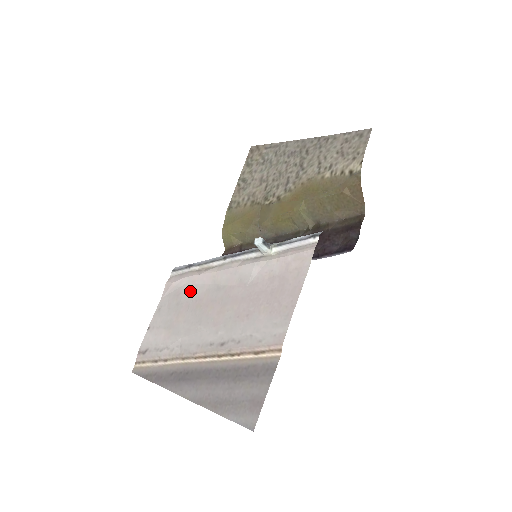
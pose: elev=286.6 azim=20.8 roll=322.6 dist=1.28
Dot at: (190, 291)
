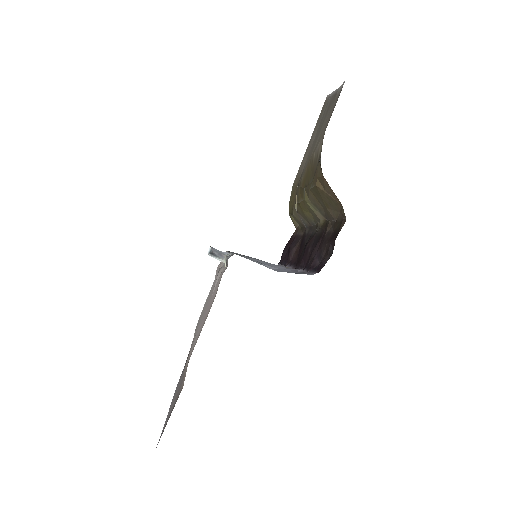
Dot at: occluded
